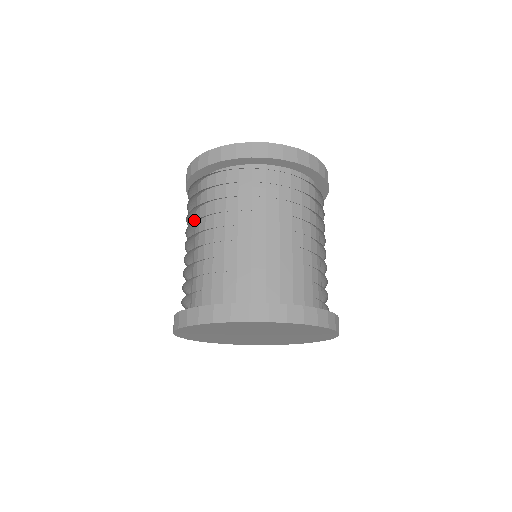
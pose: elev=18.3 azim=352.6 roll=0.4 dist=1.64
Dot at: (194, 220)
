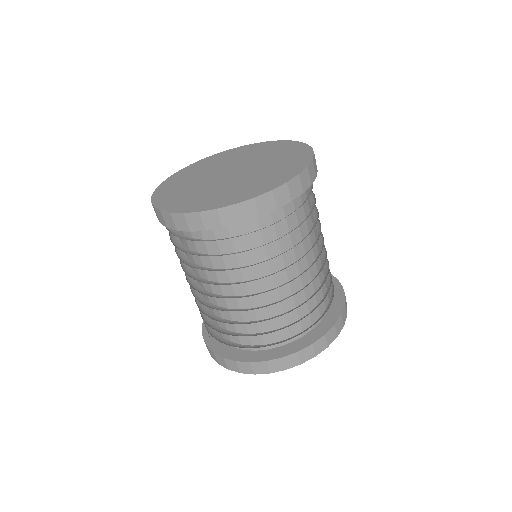
Dot at: occluded
